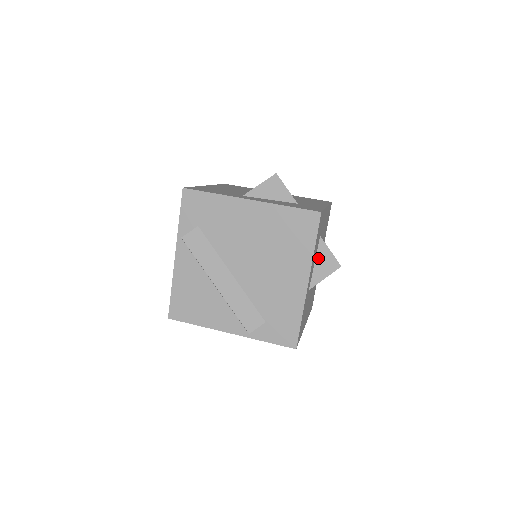
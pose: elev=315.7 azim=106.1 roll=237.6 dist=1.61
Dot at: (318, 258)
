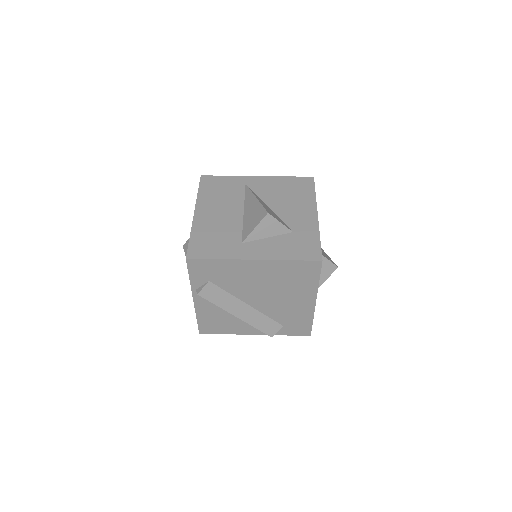
Dot at: occluded
